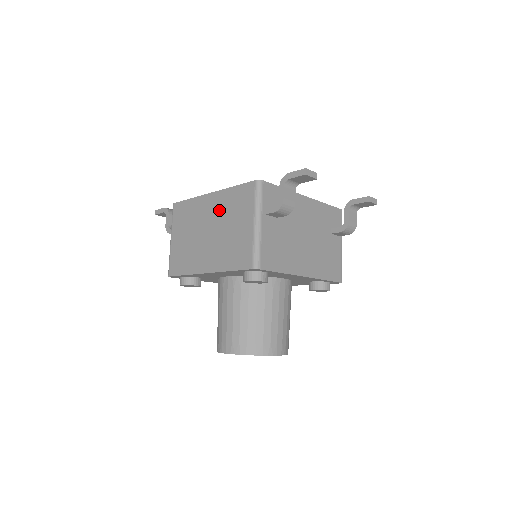
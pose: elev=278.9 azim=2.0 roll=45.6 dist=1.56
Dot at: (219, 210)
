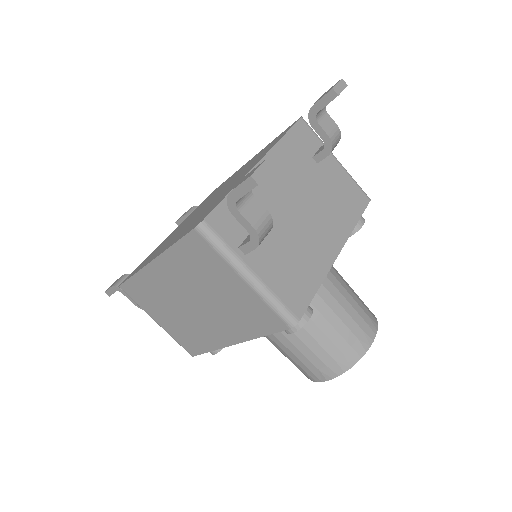
Dot at: (181, 278)
